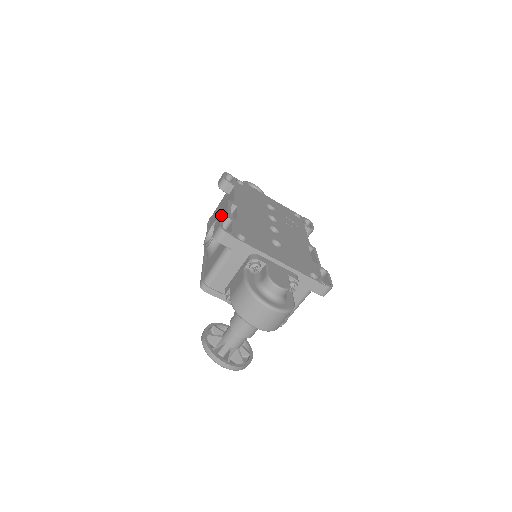
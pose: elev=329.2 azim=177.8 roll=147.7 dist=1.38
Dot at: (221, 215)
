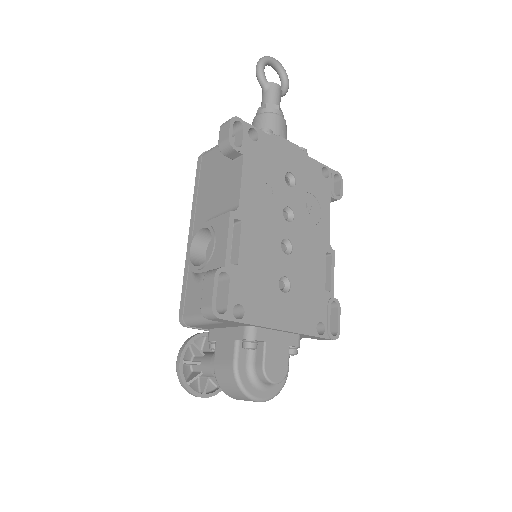
Dot at: (215, 274)
